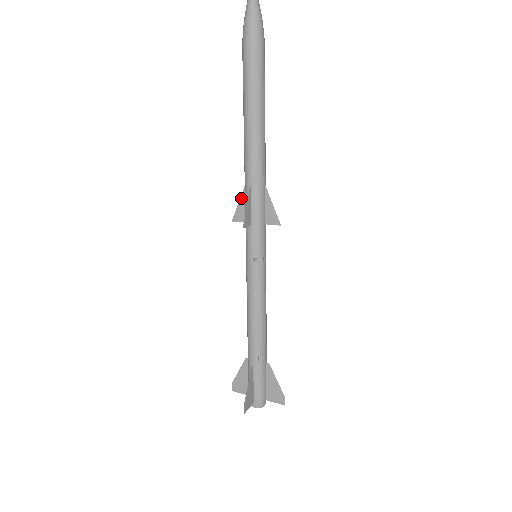
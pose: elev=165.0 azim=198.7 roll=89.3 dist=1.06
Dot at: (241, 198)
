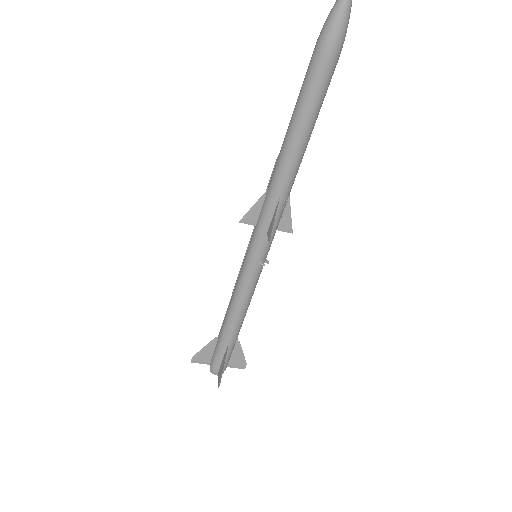
Dot at: (257, 202)
